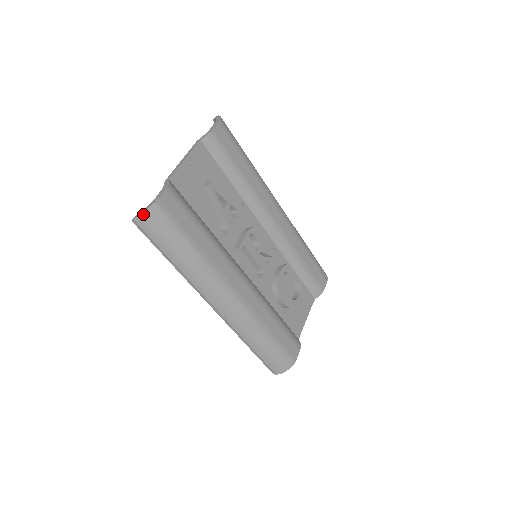
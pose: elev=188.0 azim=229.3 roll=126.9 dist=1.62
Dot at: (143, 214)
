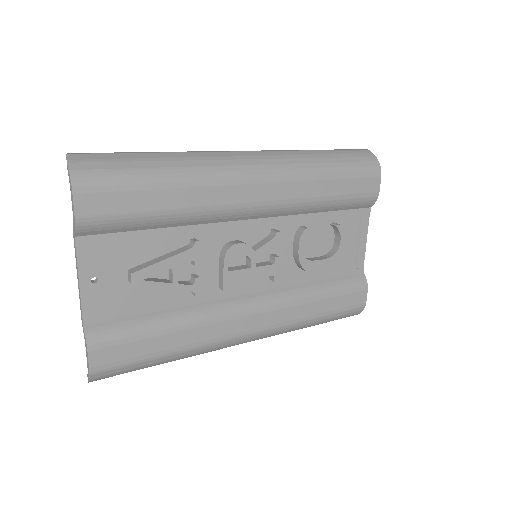
Dot at: (91, 381)
